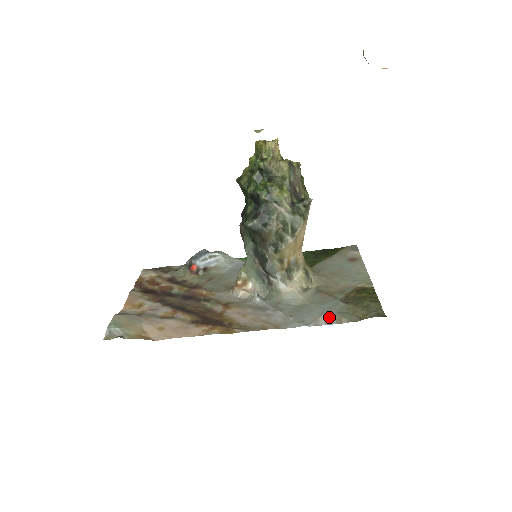
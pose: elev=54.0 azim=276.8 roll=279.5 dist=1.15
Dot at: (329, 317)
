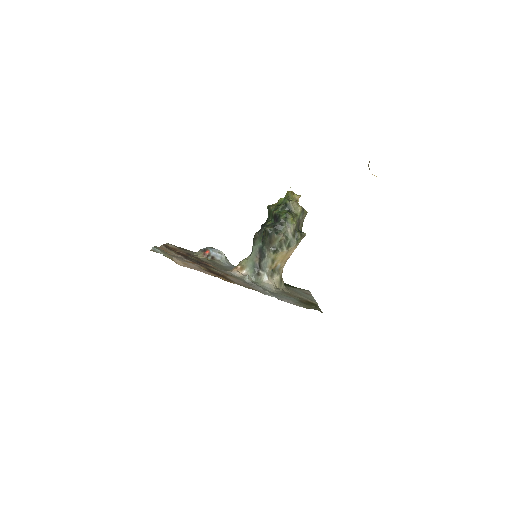
Dot at: (290, 301)
